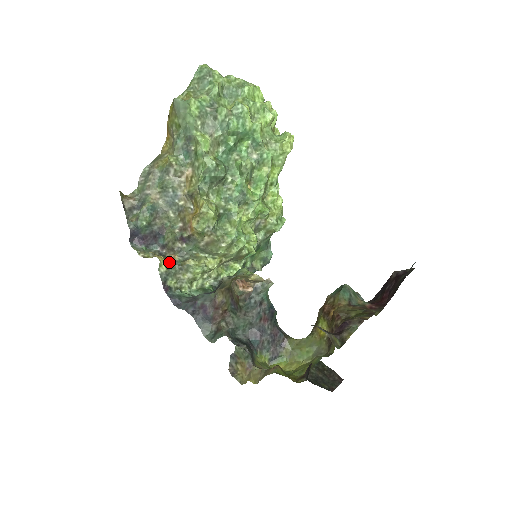
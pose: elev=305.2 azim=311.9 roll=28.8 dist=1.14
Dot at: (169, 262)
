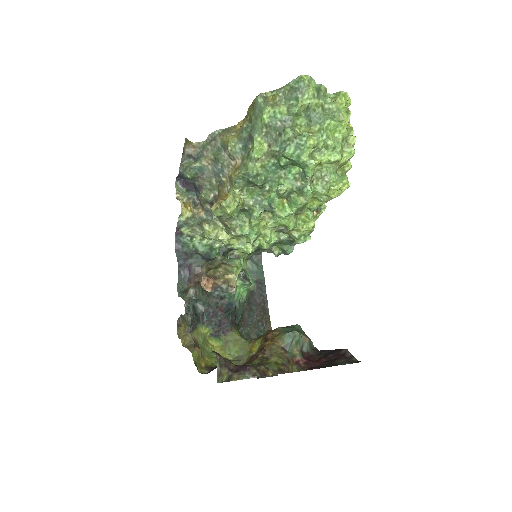
Dot at: (192, 215)
